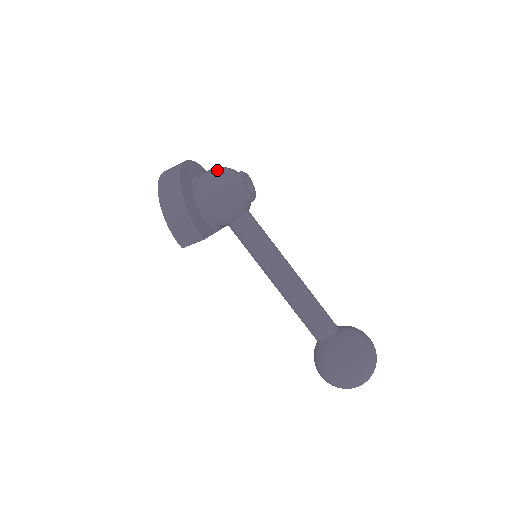
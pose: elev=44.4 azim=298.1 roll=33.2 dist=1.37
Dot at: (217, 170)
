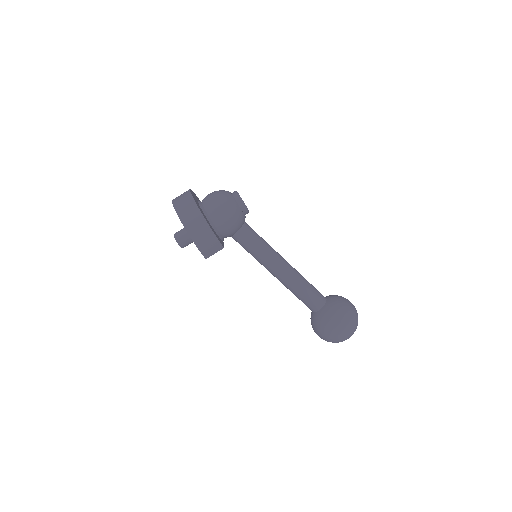
Dot at: (218, 193)
